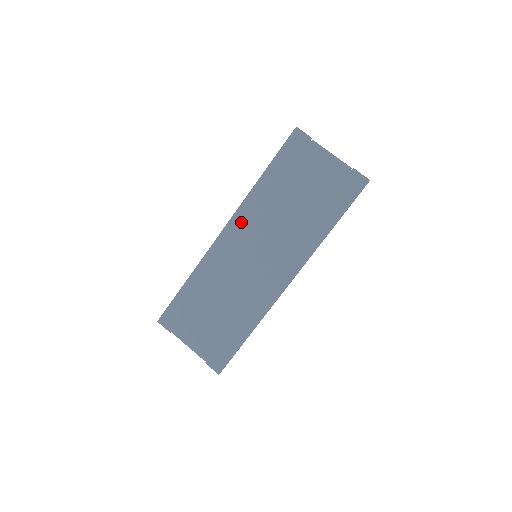
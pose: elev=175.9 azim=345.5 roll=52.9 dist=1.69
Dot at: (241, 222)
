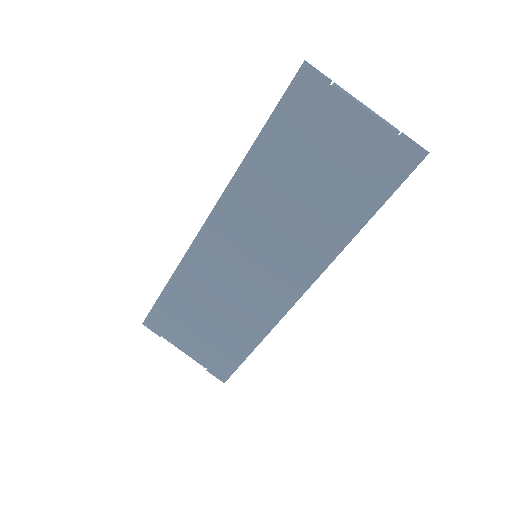
Dot at: (230, 211)
